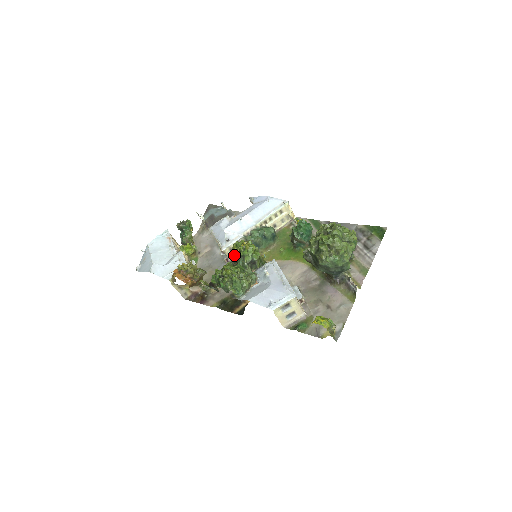
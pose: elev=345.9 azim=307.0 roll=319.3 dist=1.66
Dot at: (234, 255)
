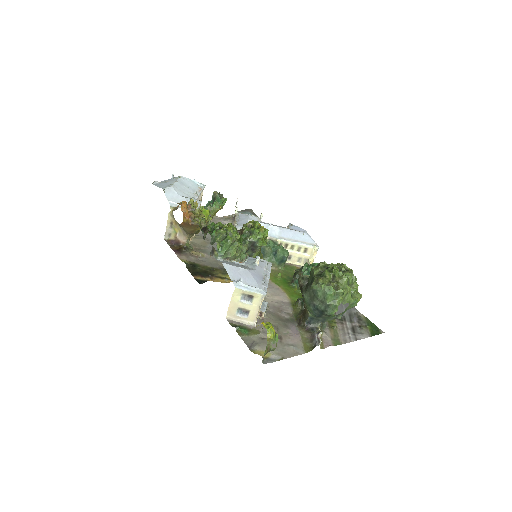
Dot at: (245, 227)
